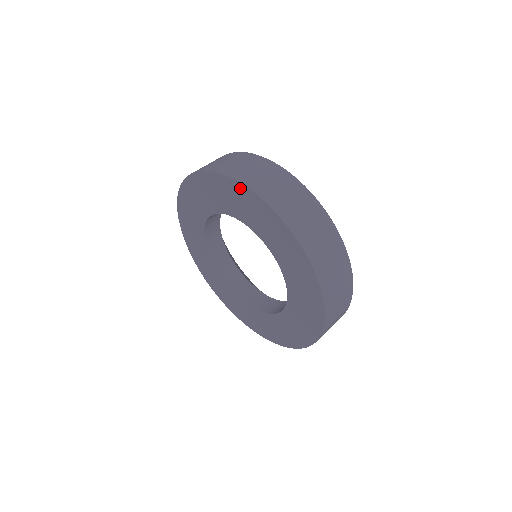
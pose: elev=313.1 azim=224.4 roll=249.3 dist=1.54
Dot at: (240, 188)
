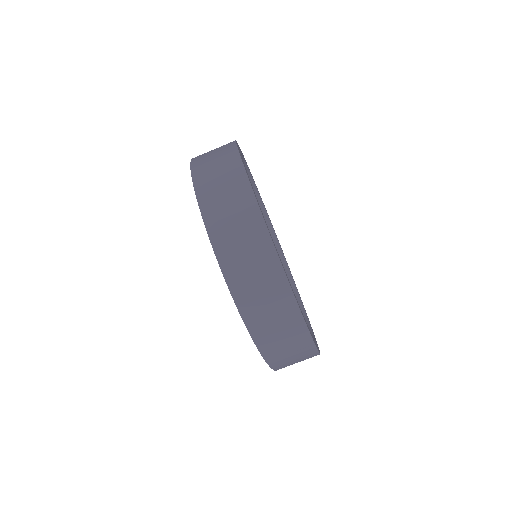
Dot at: occluded
